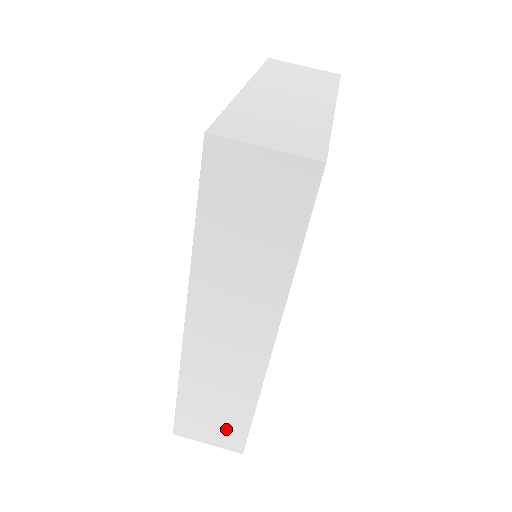
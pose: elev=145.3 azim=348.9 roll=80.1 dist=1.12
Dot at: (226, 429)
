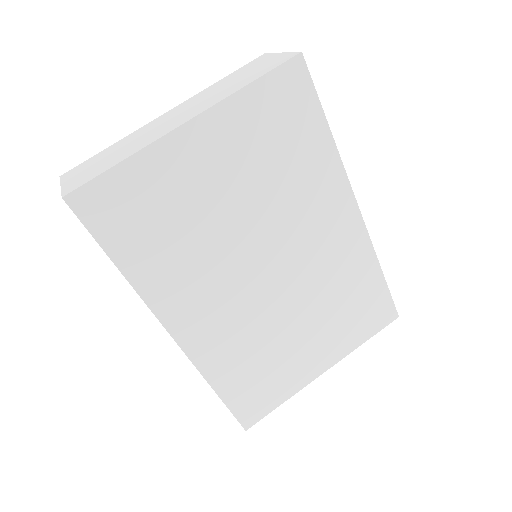
Dot at: occluded
